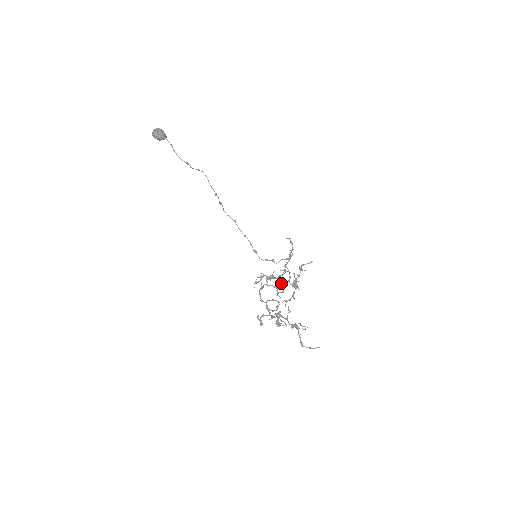
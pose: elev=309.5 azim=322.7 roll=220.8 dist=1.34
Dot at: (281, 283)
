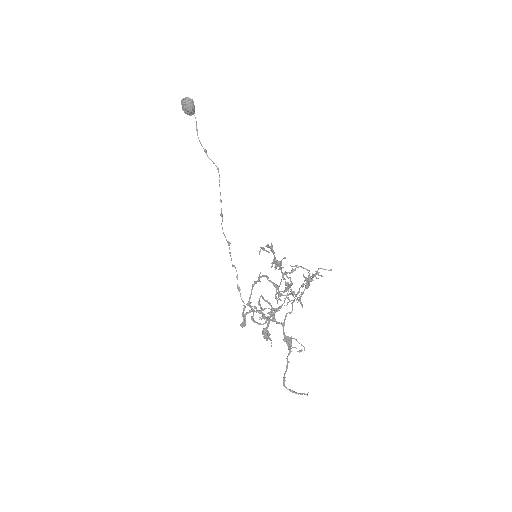
Dot at: occluded
